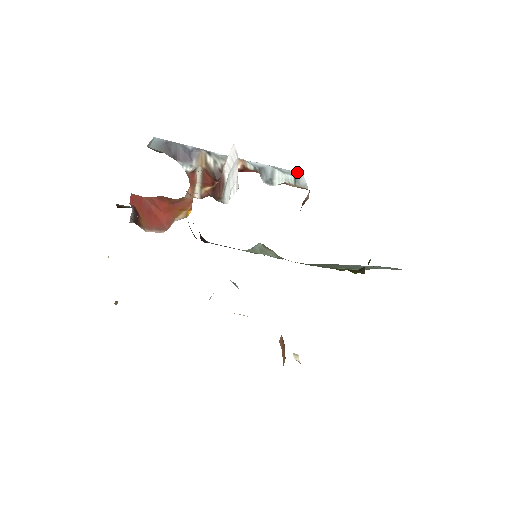
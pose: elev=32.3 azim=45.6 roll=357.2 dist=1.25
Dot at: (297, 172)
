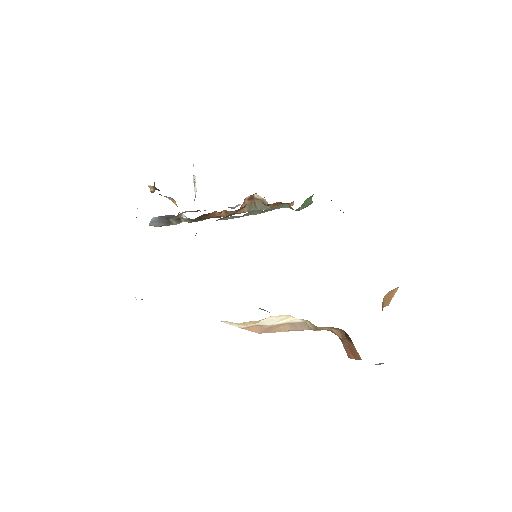
Dot at: occluded
